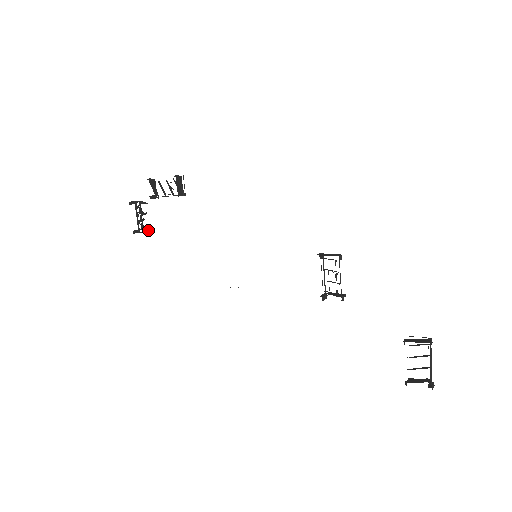
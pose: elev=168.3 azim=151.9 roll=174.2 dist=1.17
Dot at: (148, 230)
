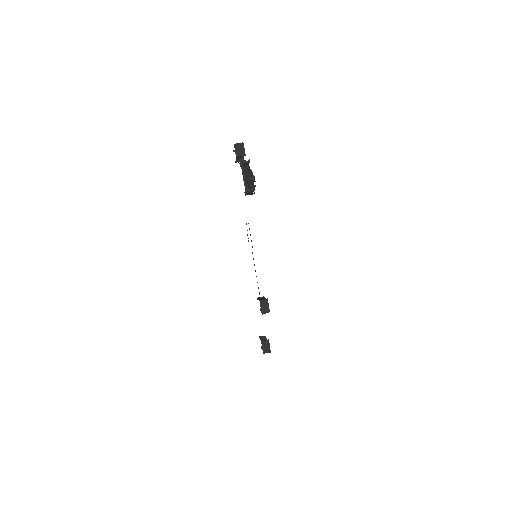
Dot at: occluded
